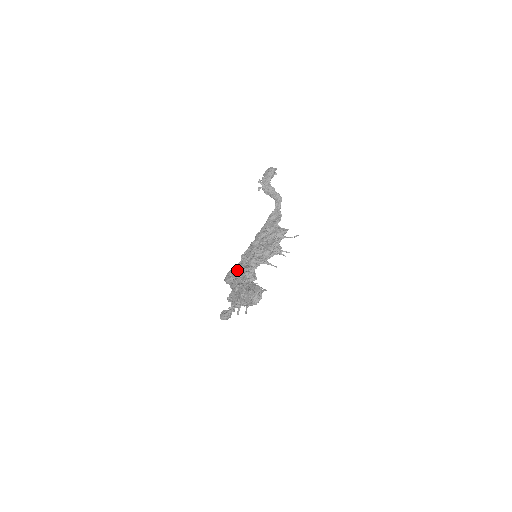
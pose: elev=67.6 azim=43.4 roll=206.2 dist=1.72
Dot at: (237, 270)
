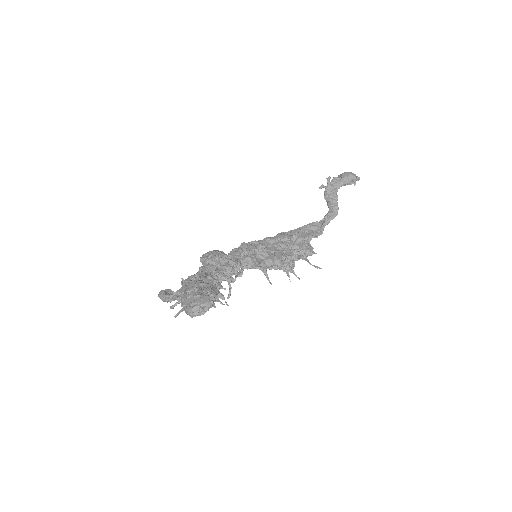
Dot at: (221, 256)
